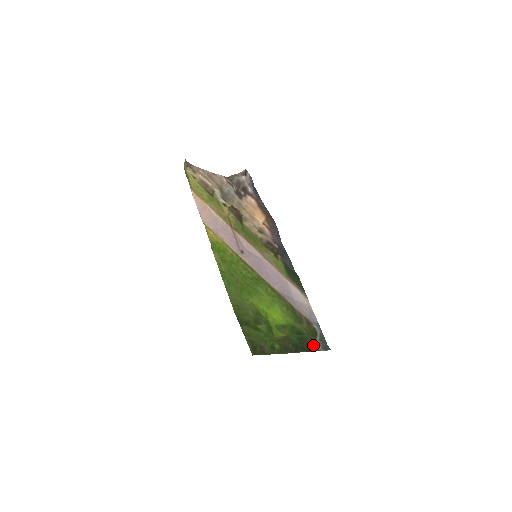
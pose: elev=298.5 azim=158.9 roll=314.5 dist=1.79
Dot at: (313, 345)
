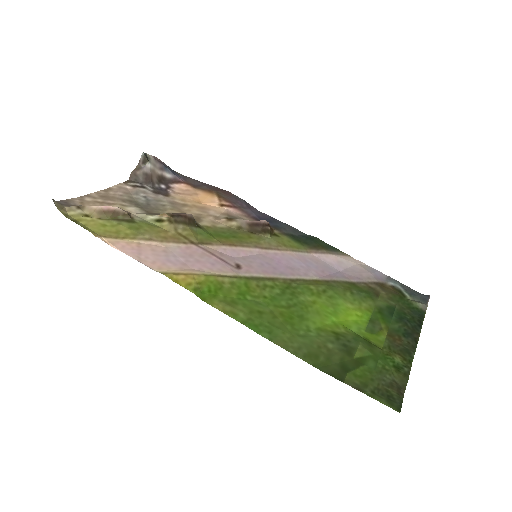
Dot at: (415, 311)
